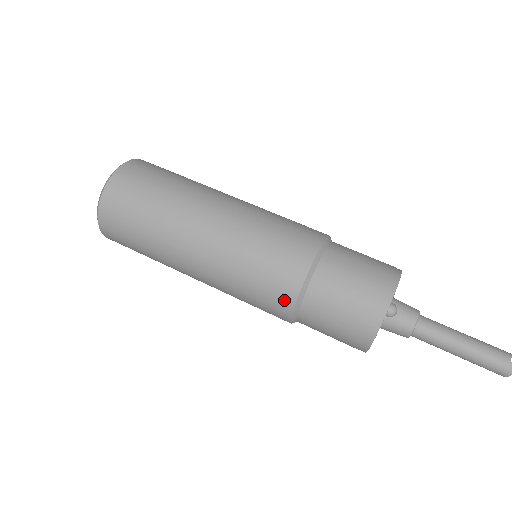
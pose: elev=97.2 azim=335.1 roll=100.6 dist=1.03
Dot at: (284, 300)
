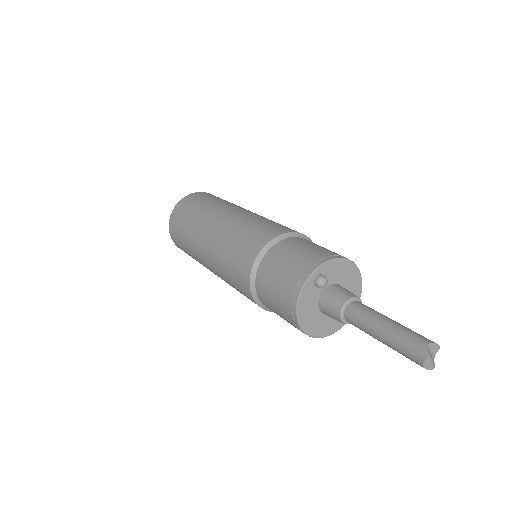
Dot at: (245, 269)
